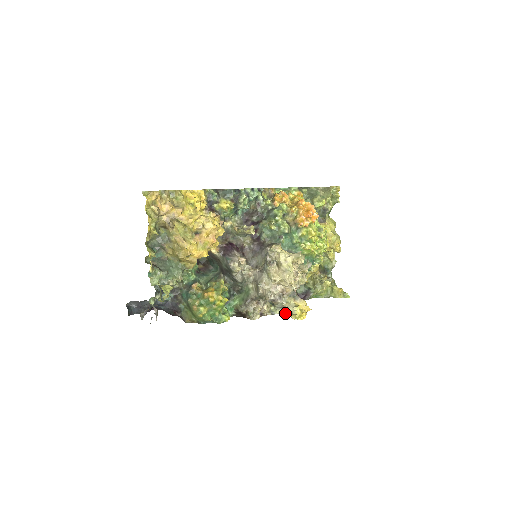
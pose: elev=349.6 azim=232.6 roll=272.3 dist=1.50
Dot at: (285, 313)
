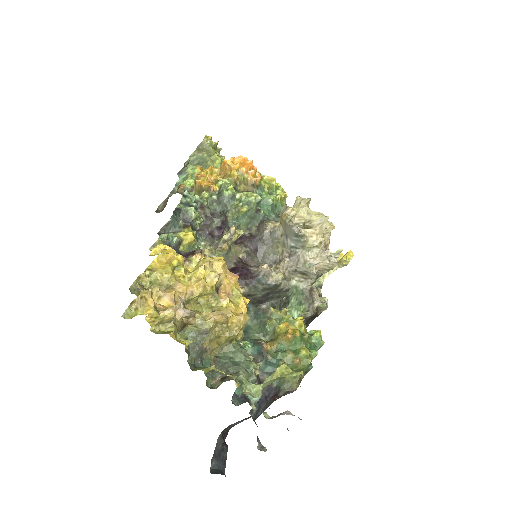
Dot at: (329, 272)
